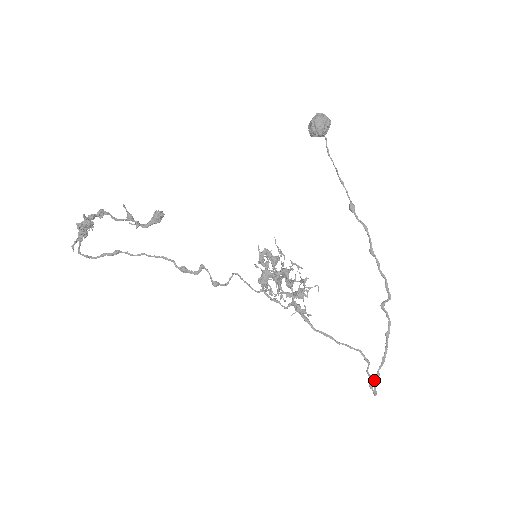
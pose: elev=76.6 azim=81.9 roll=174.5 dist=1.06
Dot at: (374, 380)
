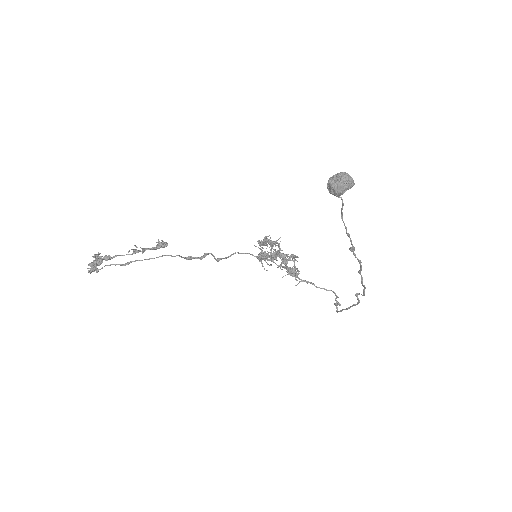
Dot at: (339, 305)
